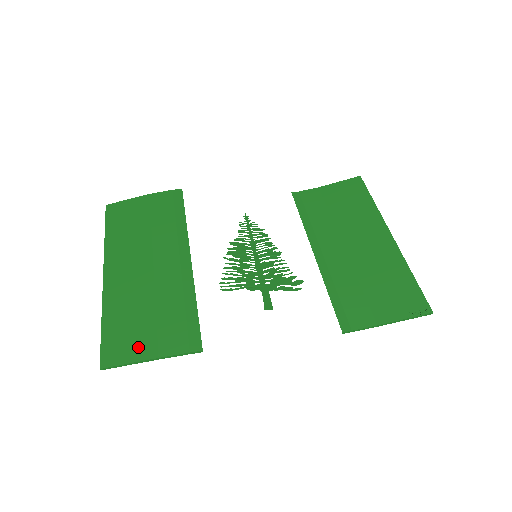
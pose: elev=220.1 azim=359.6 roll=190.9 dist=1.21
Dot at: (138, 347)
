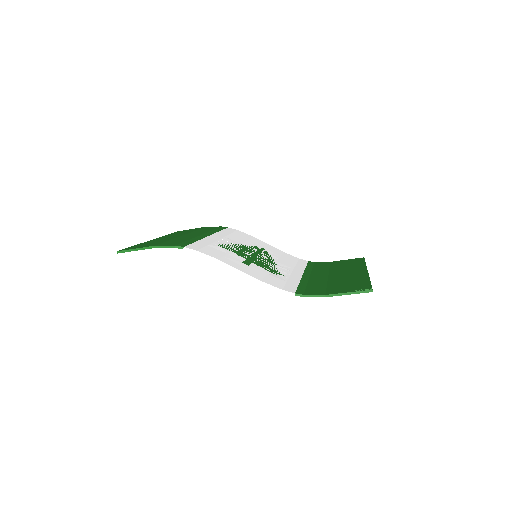
Dot at: occluded
